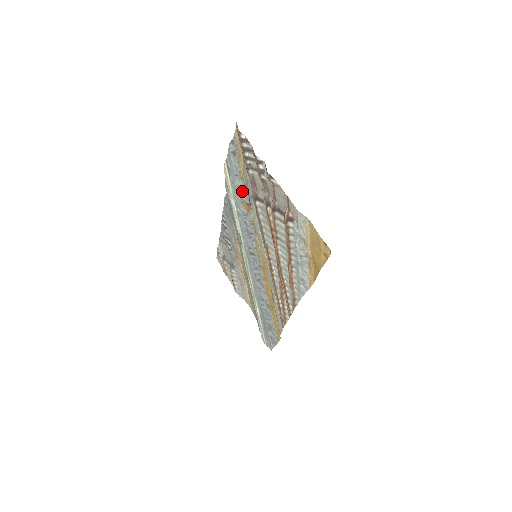
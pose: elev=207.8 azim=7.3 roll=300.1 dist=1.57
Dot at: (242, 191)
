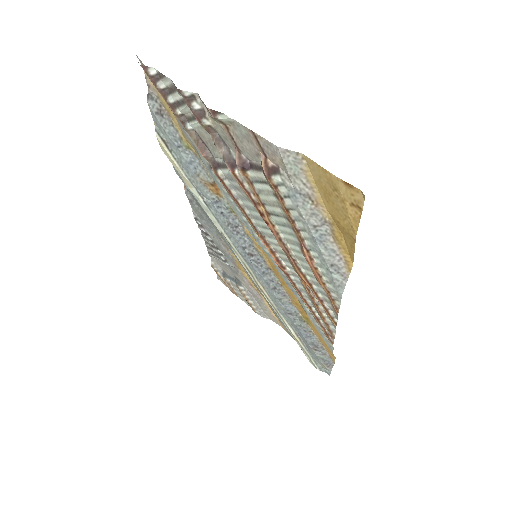
Dot at: (197, 168)
